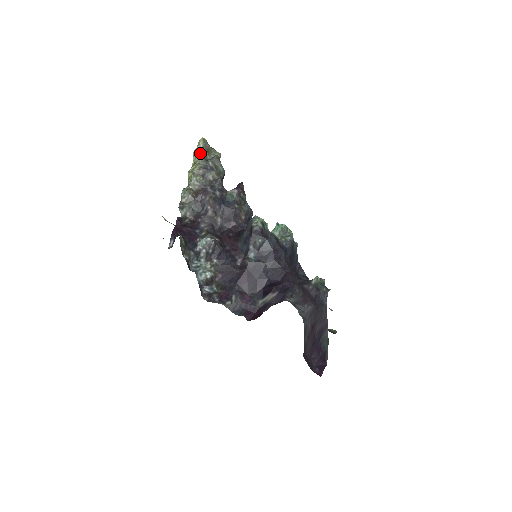
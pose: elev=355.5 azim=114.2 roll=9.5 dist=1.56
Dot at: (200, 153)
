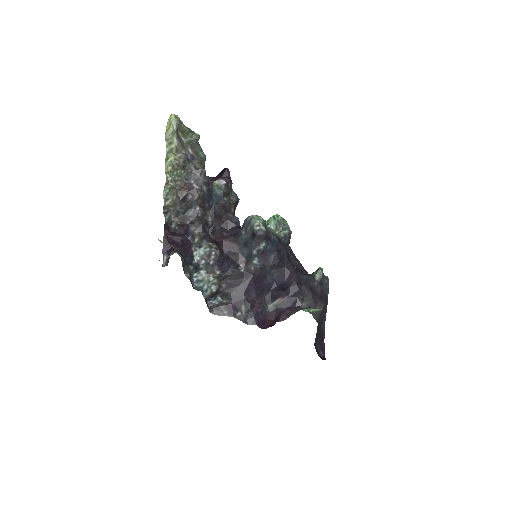
Dot at: (175, 138)
